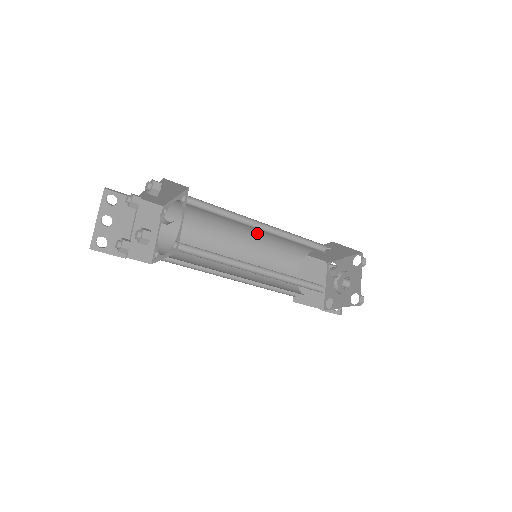
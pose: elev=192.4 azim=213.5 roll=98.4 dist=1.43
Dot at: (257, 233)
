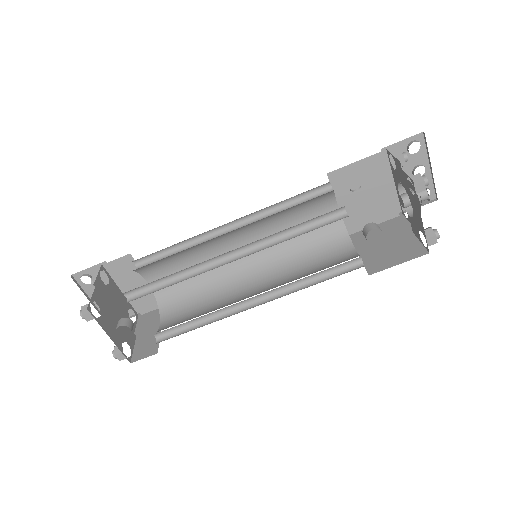
Dot at: occluded
